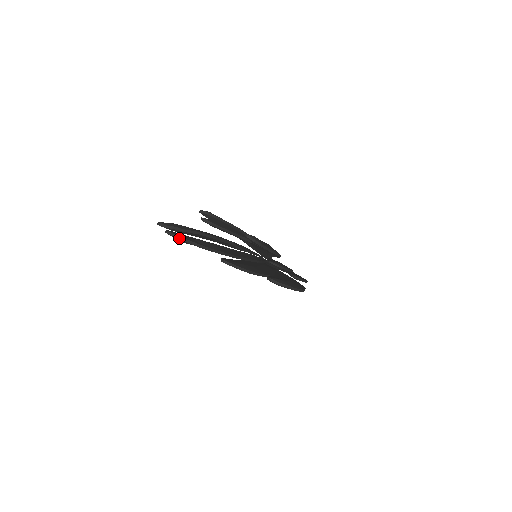
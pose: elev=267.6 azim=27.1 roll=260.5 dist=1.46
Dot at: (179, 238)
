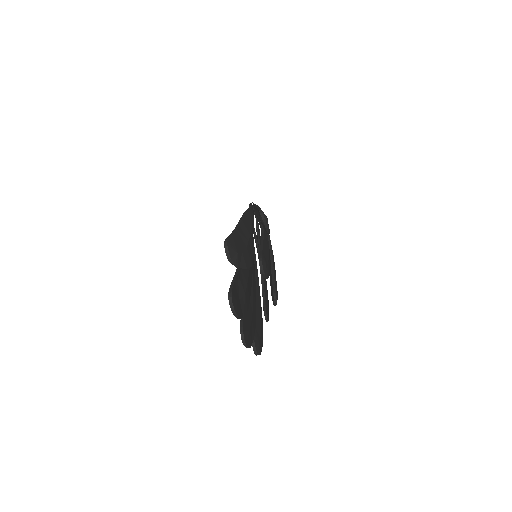
Dot at: (234, 313)
